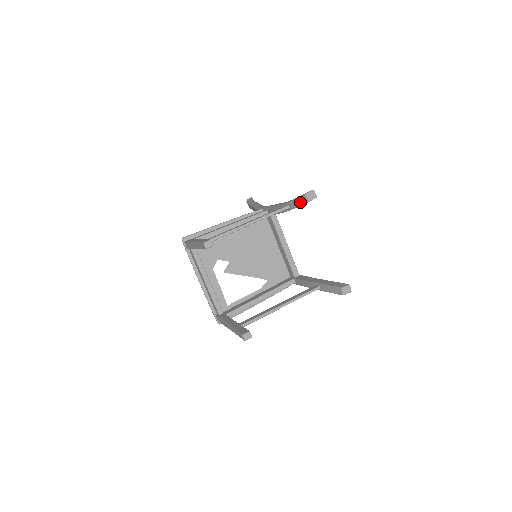
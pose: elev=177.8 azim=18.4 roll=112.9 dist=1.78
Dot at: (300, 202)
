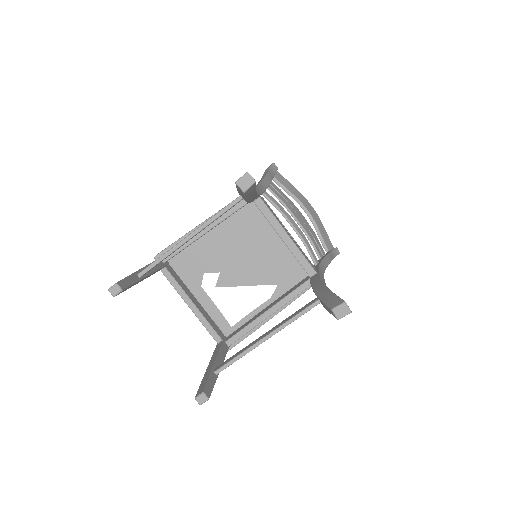
Dot at: (240, 192)
